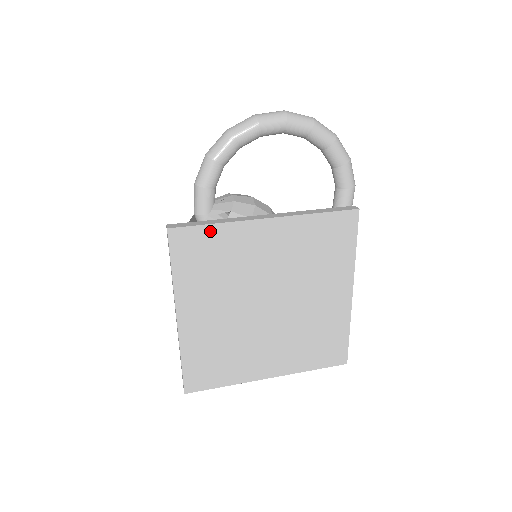
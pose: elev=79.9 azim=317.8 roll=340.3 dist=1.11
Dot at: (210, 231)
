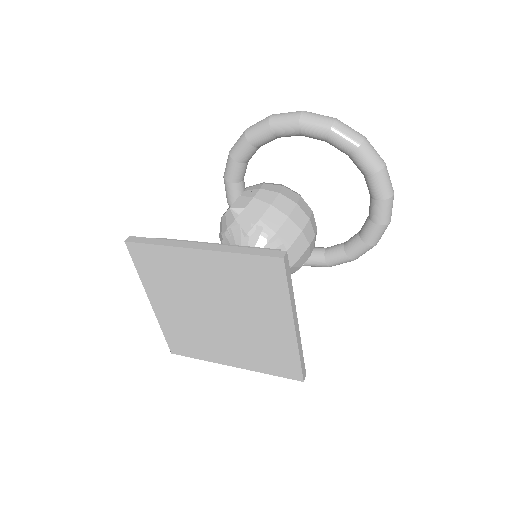
Dot at: (155, 249)
